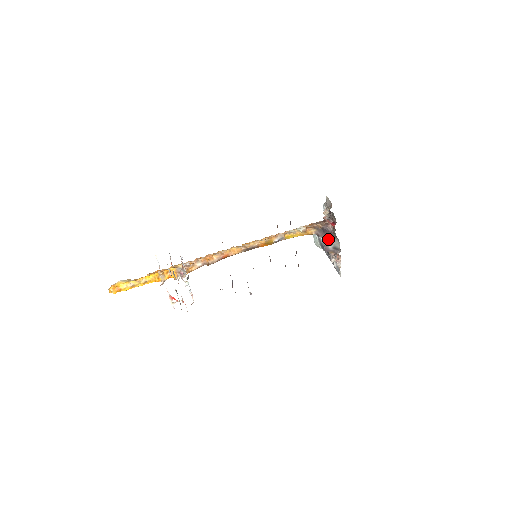
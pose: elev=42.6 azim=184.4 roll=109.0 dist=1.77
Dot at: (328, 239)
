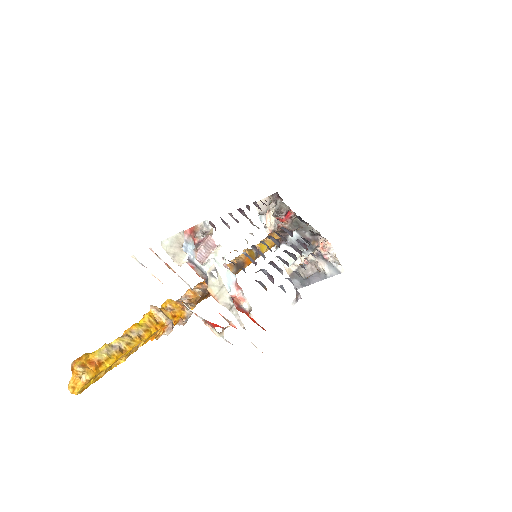
Dot at: (298, 230)
